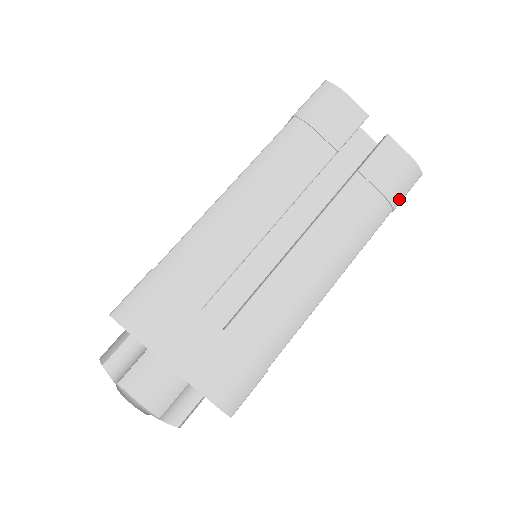
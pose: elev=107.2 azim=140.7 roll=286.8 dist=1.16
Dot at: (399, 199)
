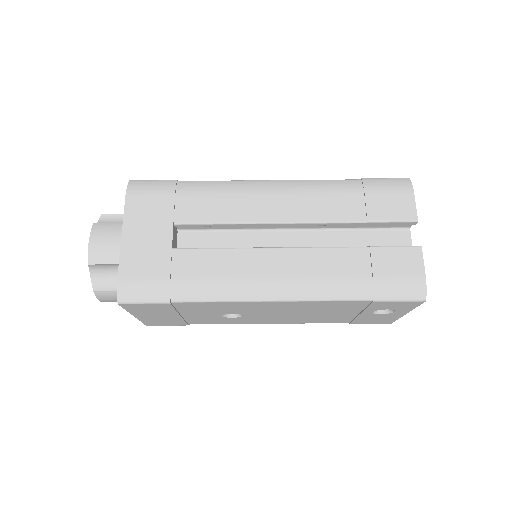
Dot at: (385, 297)
